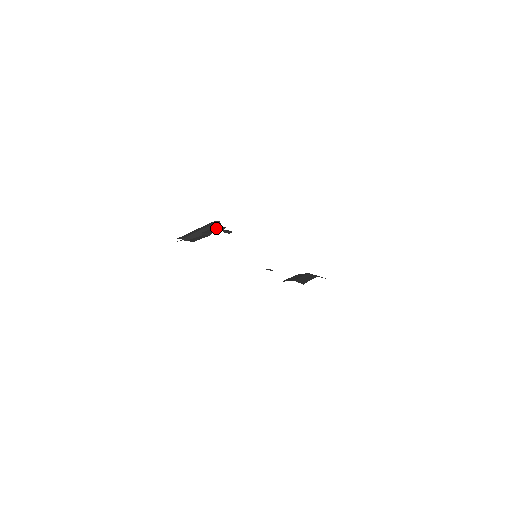
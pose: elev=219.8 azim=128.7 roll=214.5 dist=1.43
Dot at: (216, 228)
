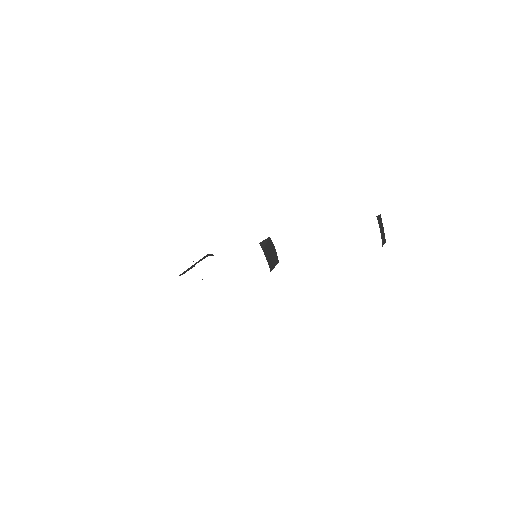
Dot at: occluded
